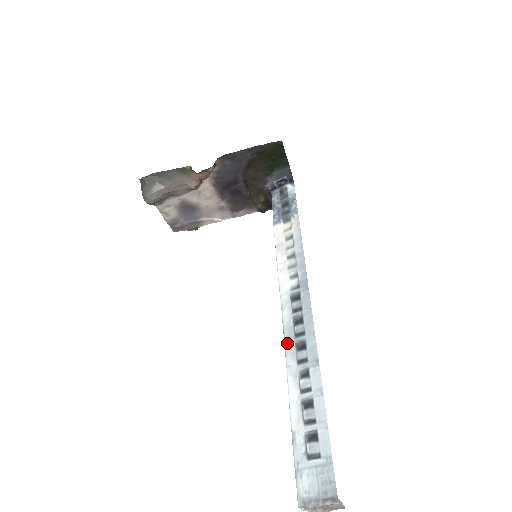
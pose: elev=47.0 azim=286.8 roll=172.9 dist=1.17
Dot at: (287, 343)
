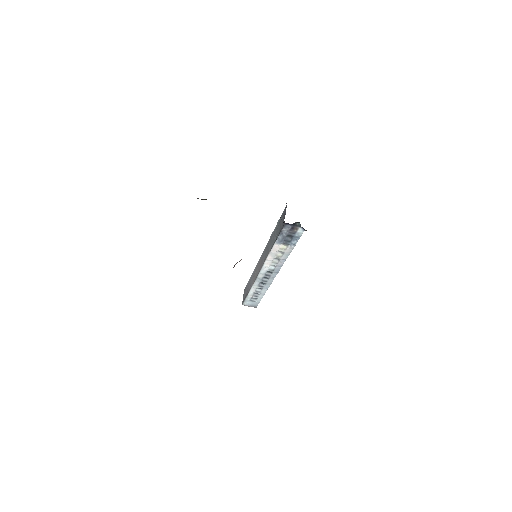
Dot at: (257, 281)
